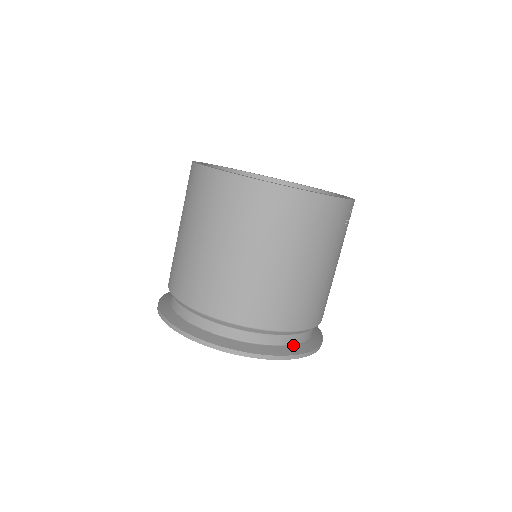
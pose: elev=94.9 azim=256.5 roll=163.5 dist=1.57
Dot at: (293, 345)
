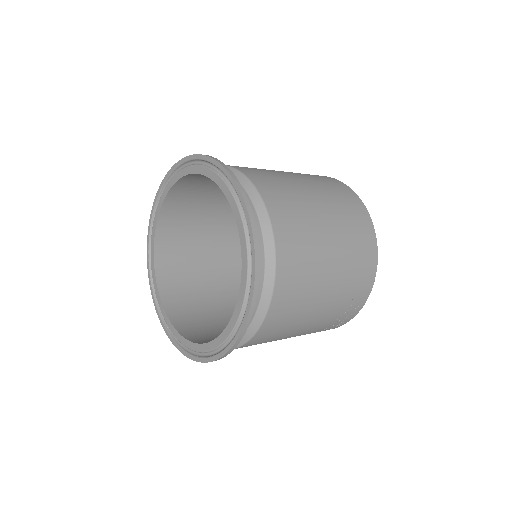
Dot at: occluded
